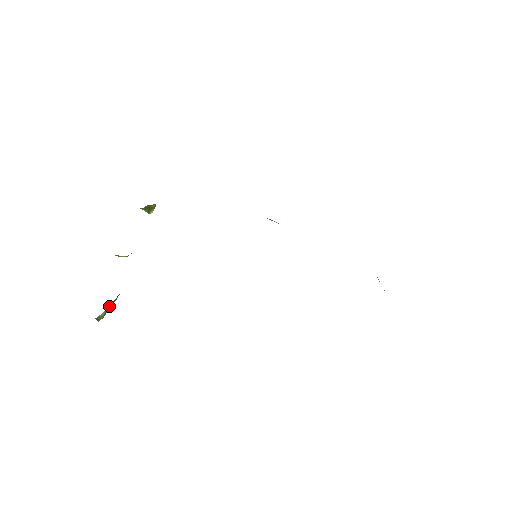
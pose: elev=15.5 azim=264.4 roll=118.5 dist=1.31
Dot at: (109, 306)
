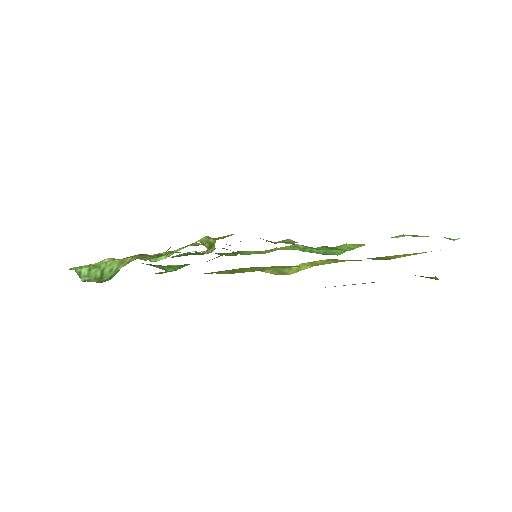
Dot at: (96, 269)
